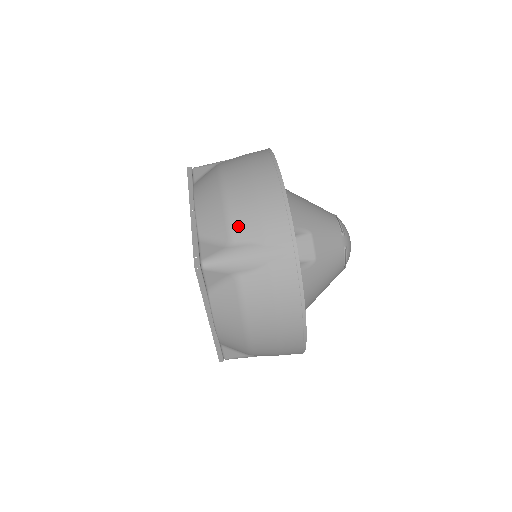
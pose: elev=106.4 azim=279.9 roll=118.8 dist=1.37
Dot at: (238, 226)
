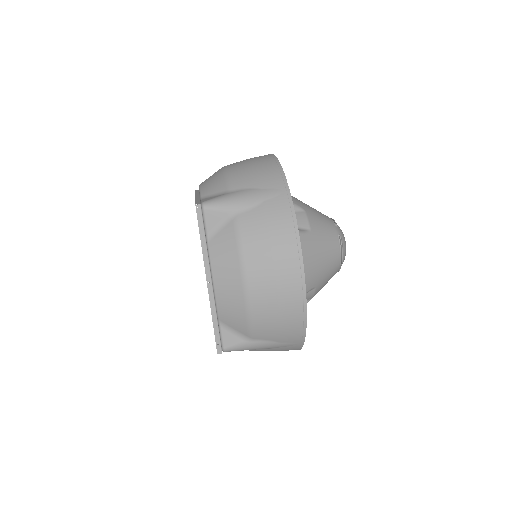
Dot at: (236, 180)
